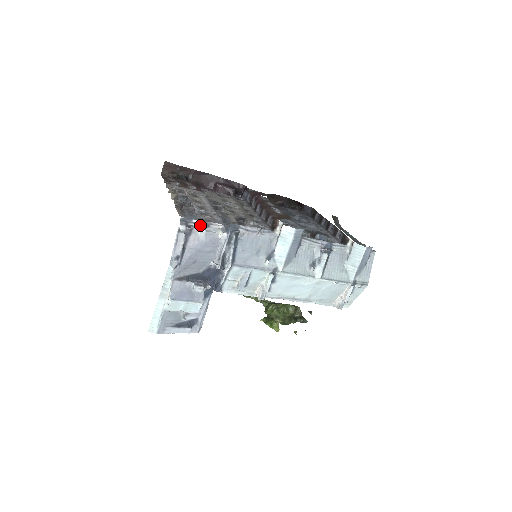
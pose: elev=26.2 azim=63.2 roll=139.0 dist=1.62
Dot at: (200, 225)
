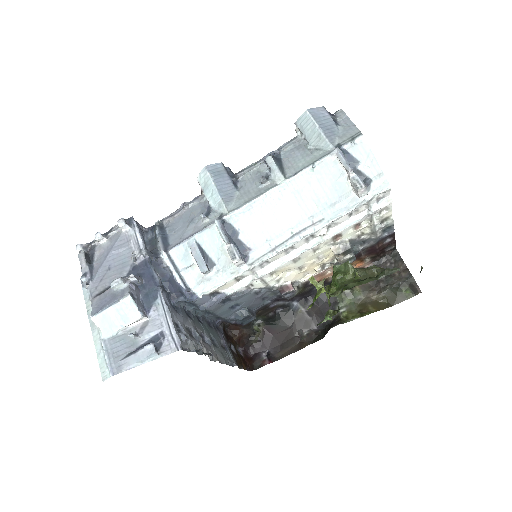
Dot at: occluded
